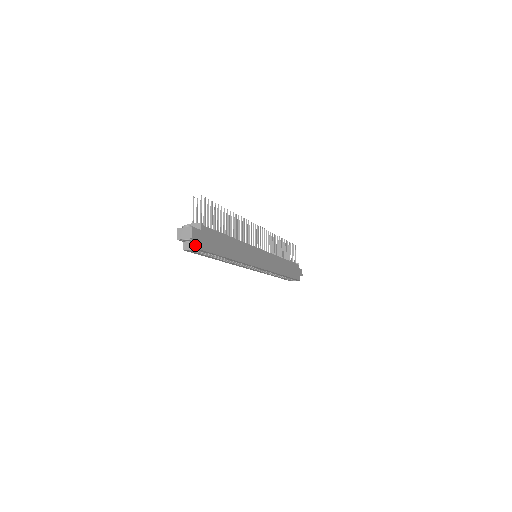
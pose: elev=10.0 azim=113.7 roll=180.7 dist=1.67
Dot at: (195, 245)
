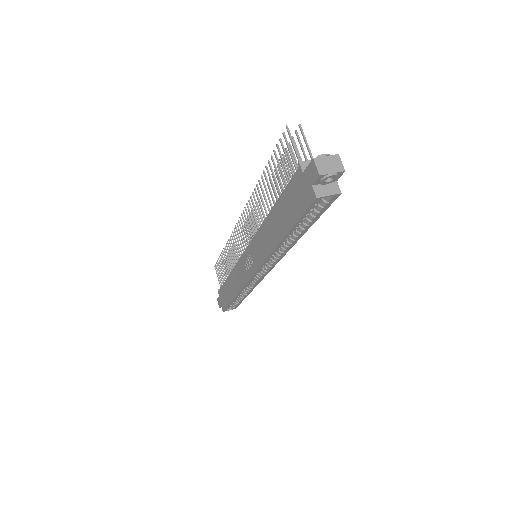
Dot at: (334, 188)
